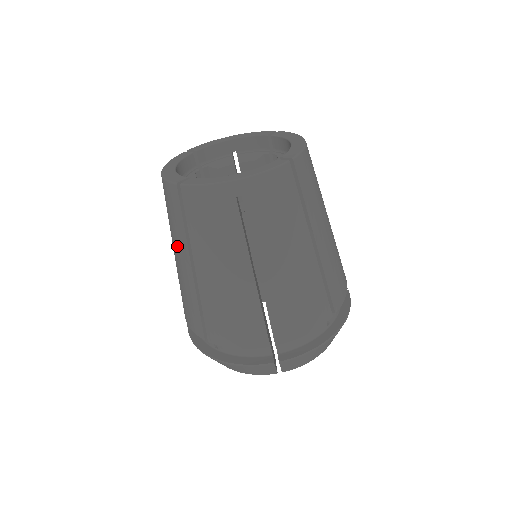
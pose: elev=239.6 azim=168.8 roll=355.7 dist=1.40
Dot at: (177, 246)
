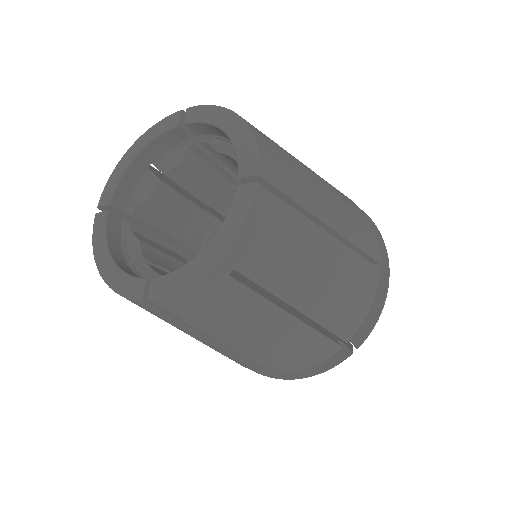
Dot at: occluded
